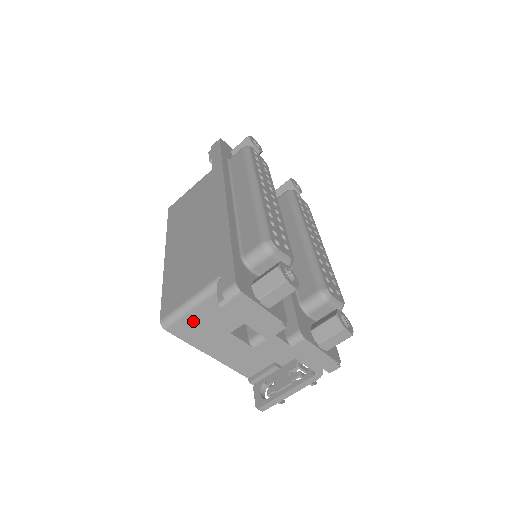
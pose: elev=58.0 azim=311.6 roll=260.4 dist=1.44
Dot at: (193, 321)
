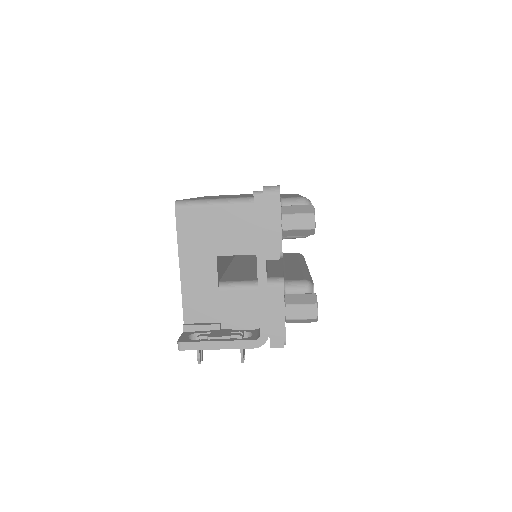
Dot at: (202, 218)
